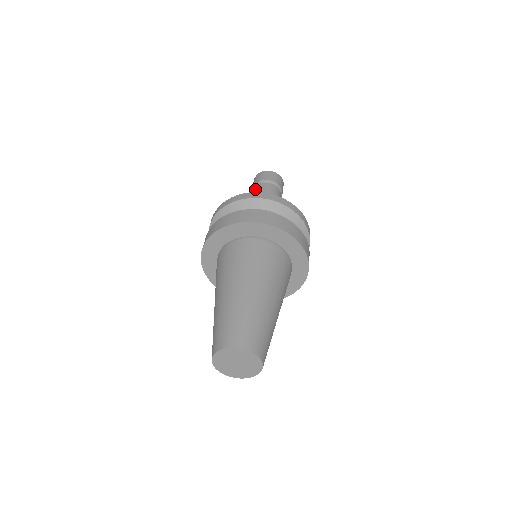
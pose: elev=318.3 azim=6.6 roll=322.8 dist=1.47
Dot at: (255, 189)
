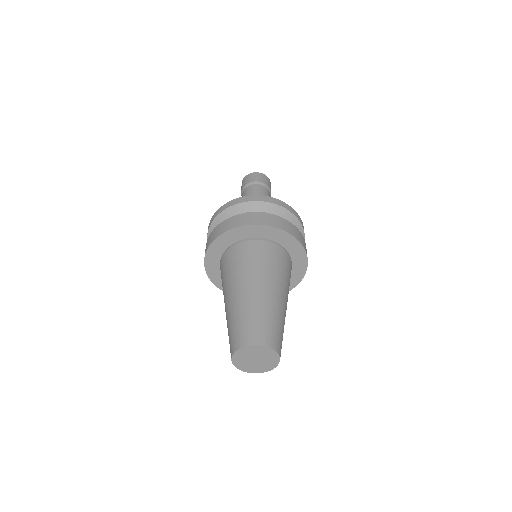
Dot at: (255, 187)
